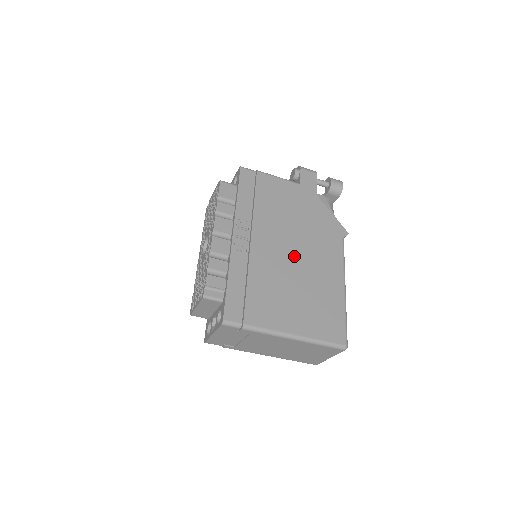
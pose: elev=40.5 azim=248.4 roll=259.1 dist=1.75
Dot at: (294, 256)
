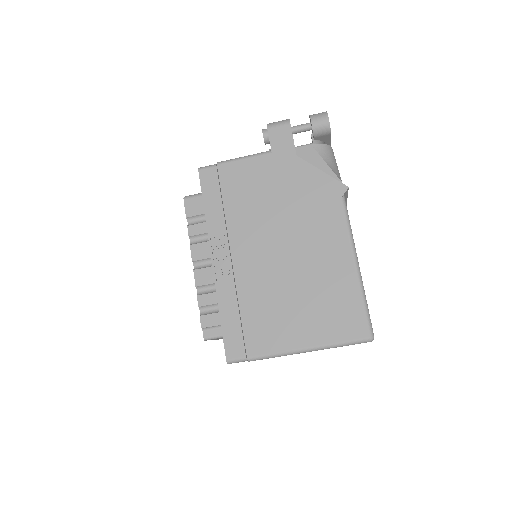
Dot at: (284, 253)
